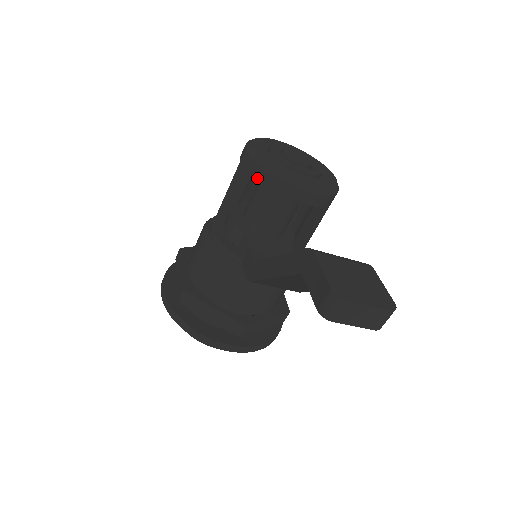
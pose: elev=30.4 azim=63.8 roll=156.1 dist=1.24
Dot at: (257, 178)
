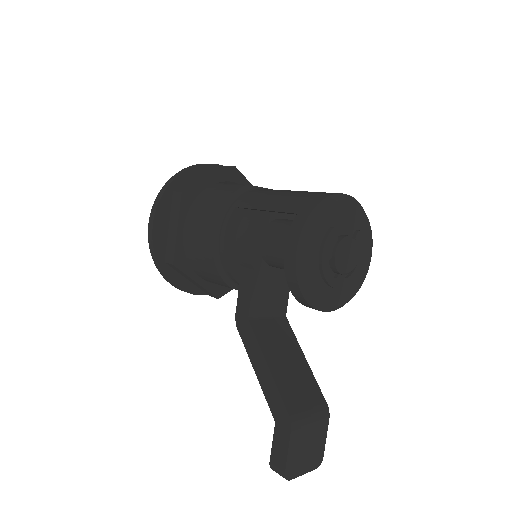
Dot at: (290, 287)
